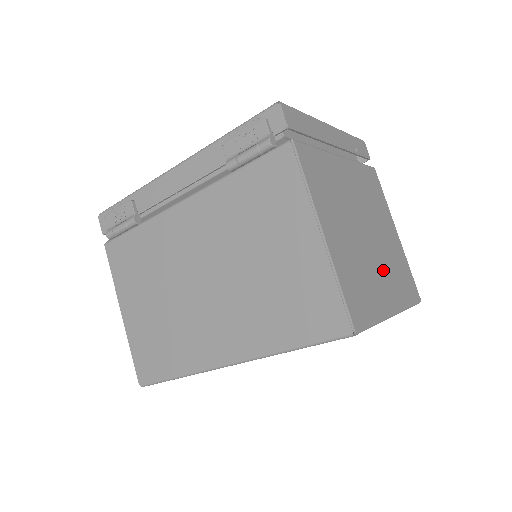
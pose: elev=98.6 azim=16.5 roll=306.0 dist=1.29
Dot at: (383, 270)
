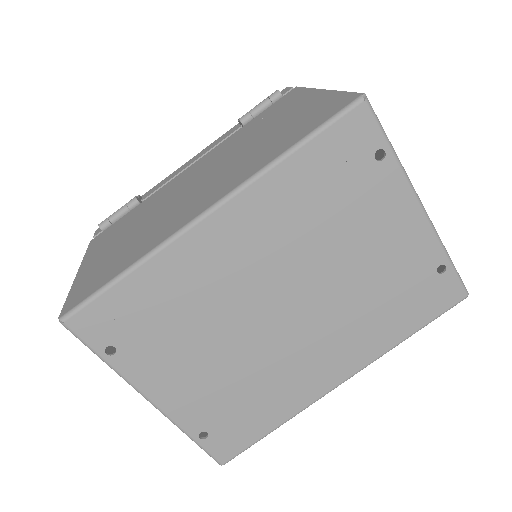
Dot at: occluded
